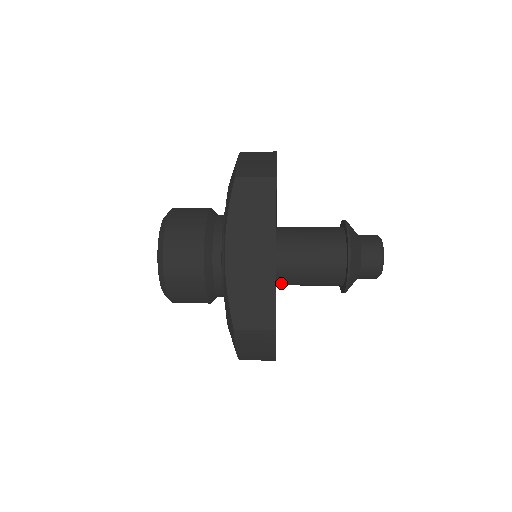
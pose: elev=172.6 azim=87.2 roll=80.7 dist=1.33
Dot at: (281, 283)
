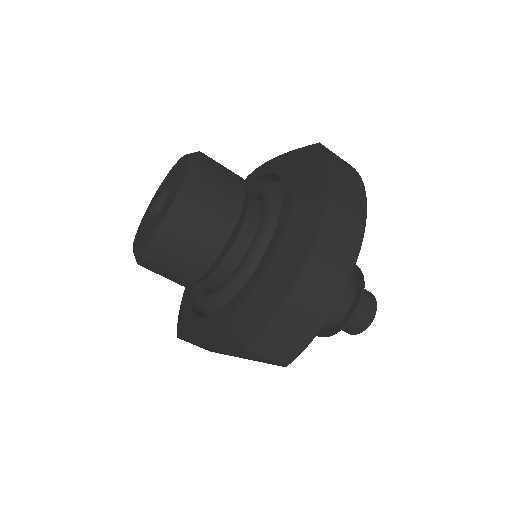
Dot at: occluded
